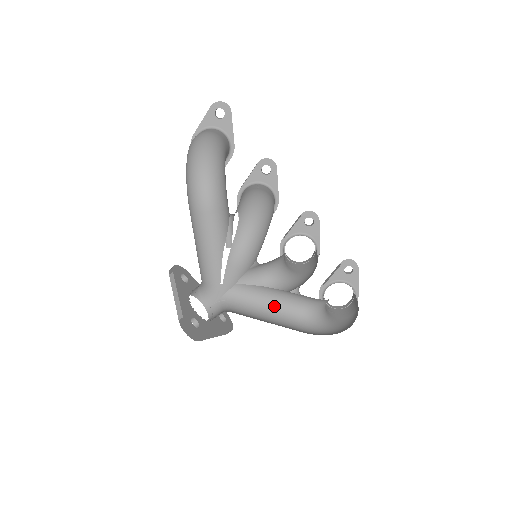
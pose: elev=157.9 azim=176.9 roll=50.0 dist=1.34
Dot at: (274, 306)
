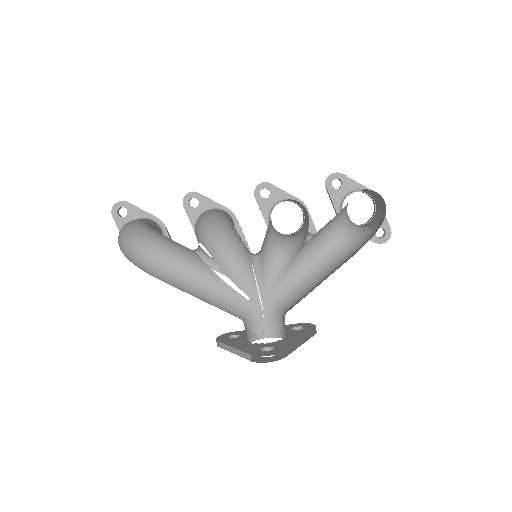
Dot at: (315, 269)
